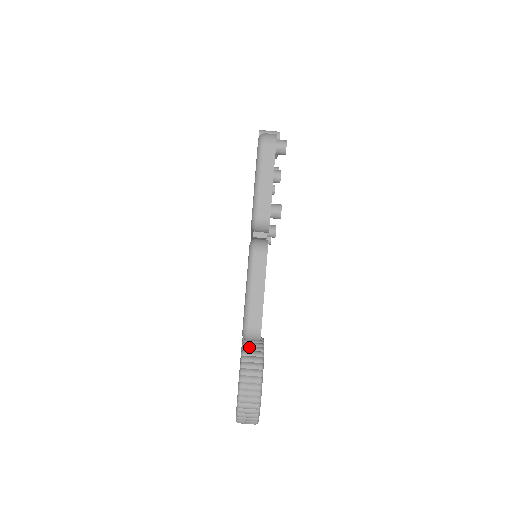
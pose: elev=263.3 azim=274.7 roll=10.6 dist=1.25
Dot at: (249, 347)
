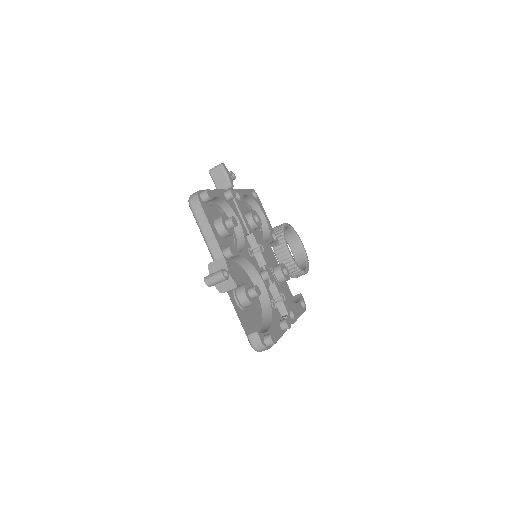
Dot at: (288, 270)
